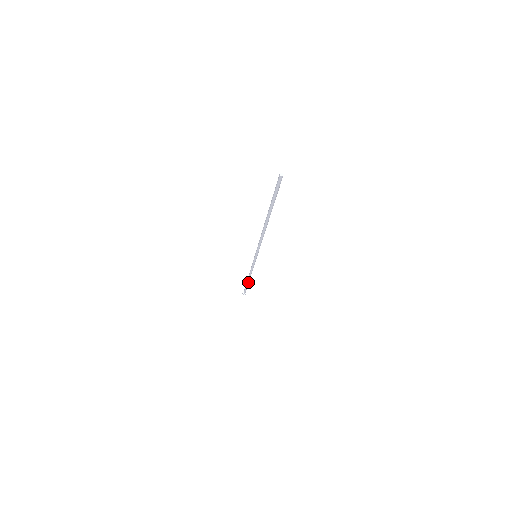
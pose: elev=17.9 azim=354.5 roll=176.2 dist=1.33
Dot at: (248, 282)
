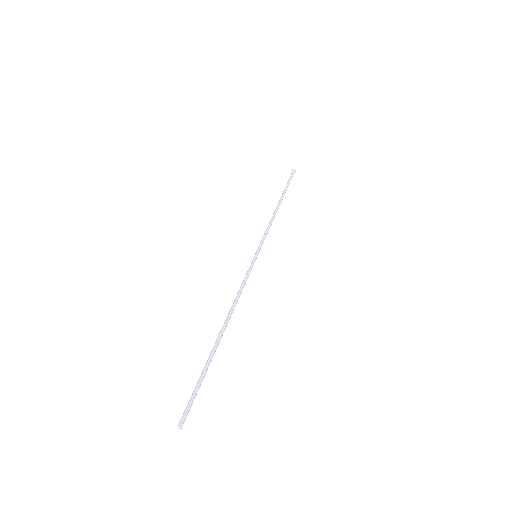
Dot at: (282, 199)
